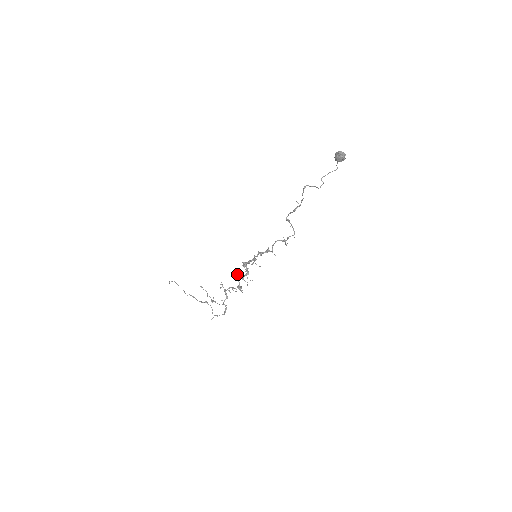
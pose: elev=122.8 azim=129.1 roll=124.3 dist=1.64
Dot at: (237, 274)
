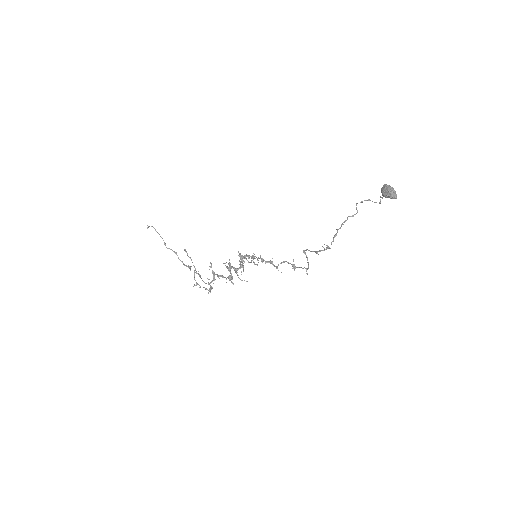
Dot at: (230, 264)
